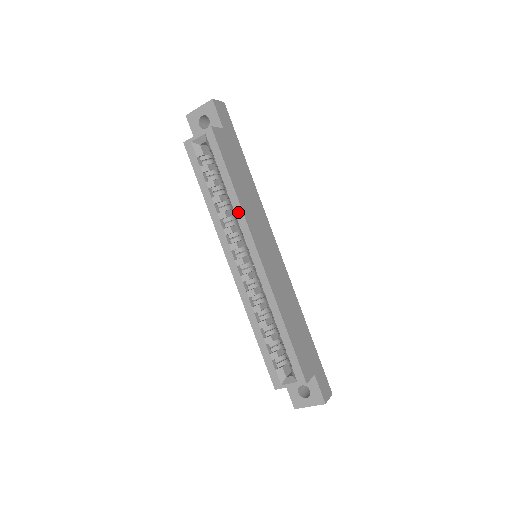
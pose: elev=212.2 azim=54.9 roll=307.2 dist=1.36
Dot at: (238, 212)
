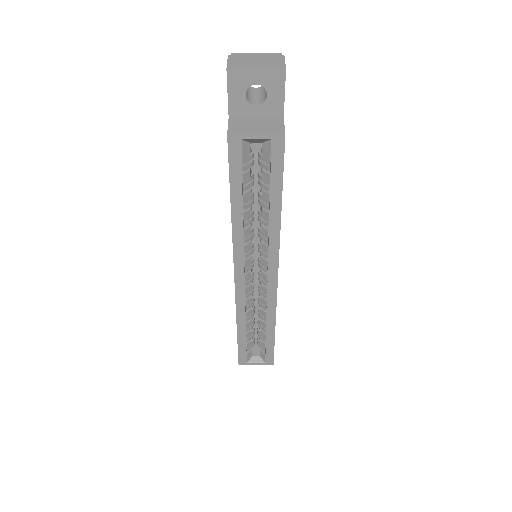
Dot at: (273, 238)
